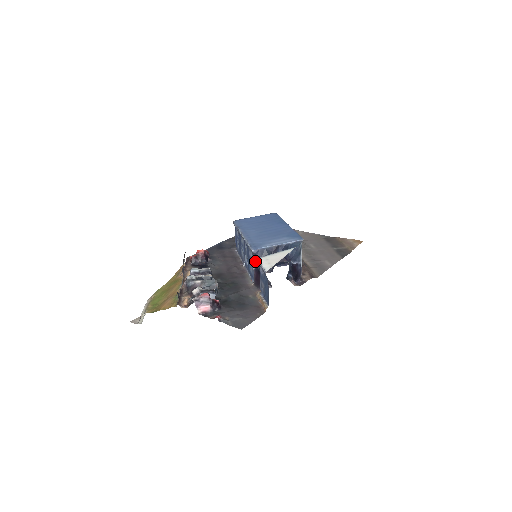
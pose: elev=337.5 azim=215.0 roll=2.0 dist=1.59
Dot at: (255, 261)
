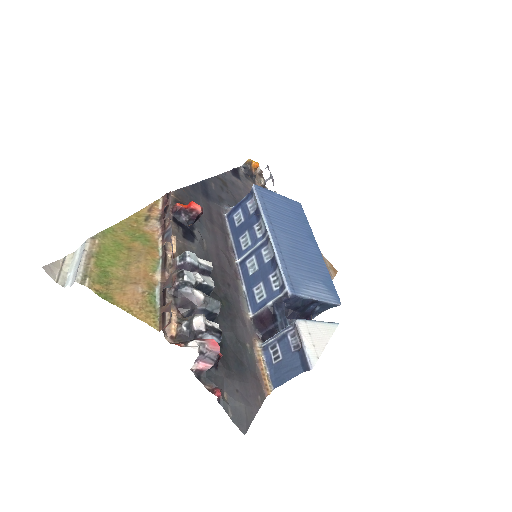
Dot at: (280, 303)
